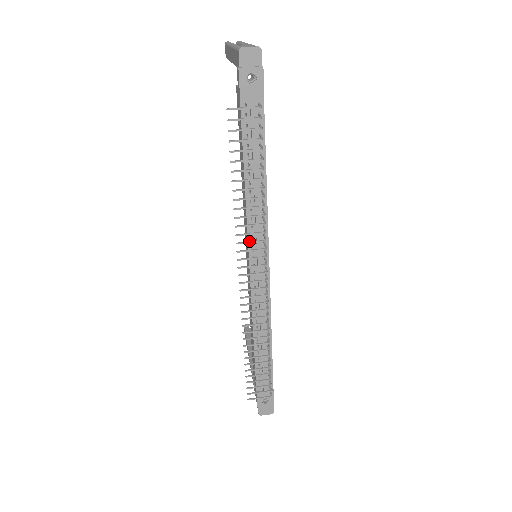
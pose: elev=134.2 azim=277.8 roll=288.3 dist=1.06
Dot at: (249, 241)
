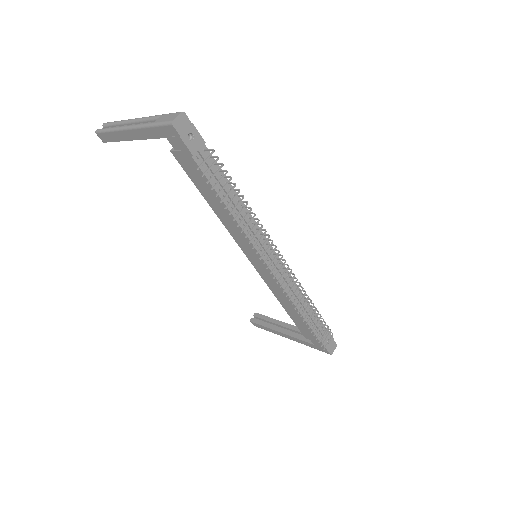
Dot at: (262, 245)
